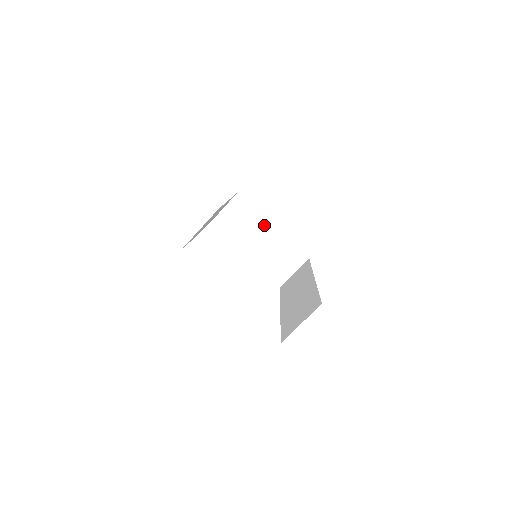
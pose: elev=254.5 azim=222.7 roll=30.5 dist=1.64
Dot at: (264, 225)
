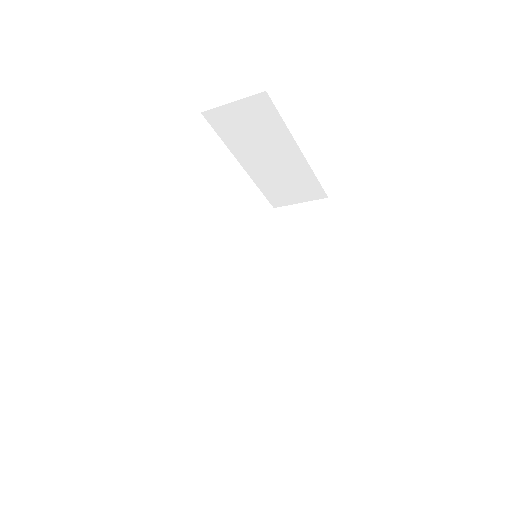
Dot at: (287, 145)
